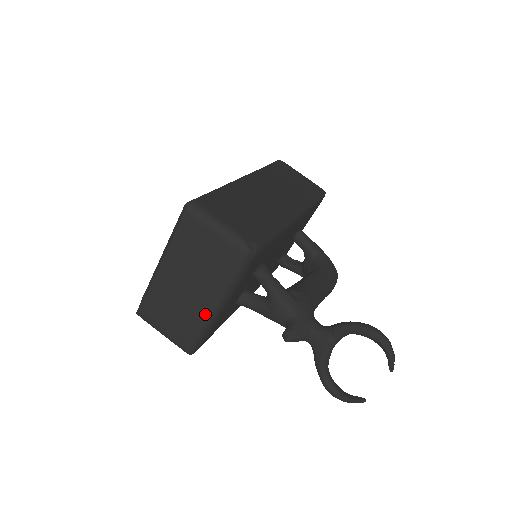
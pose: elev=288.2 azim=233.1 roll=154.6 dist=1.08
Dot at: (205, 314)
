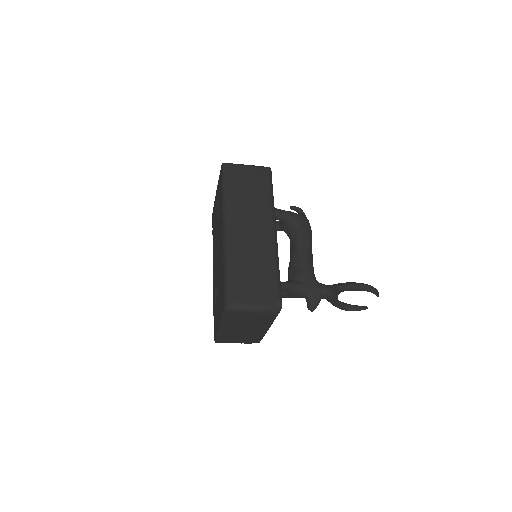
Dot at: (263, 333)
